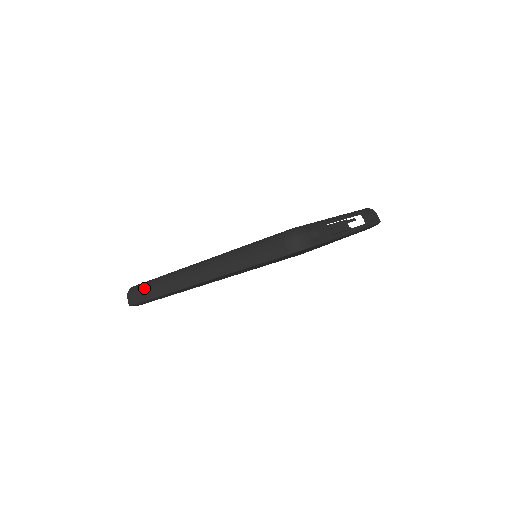
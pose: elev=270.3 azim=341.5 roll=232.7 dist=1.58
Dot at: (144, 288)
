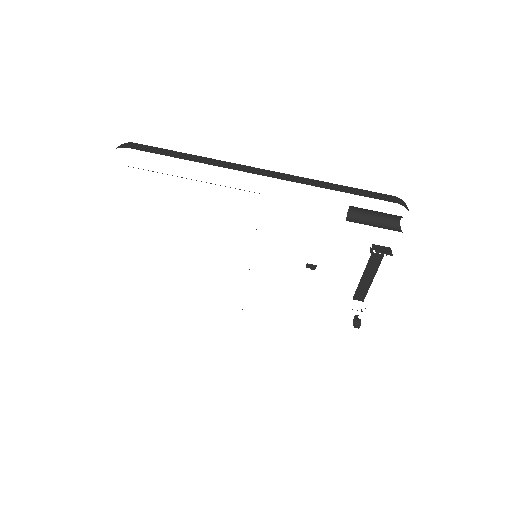
Dot at: (166, 149)
